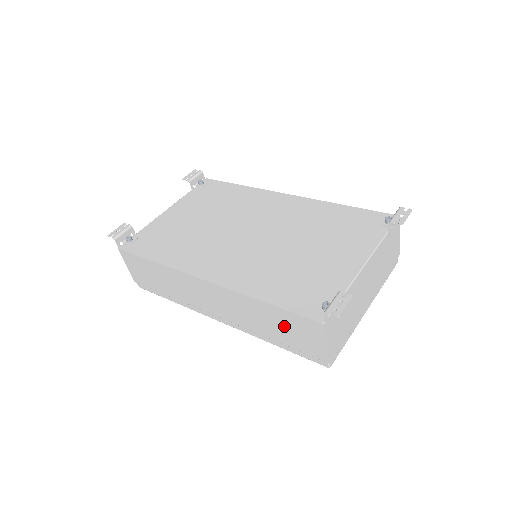
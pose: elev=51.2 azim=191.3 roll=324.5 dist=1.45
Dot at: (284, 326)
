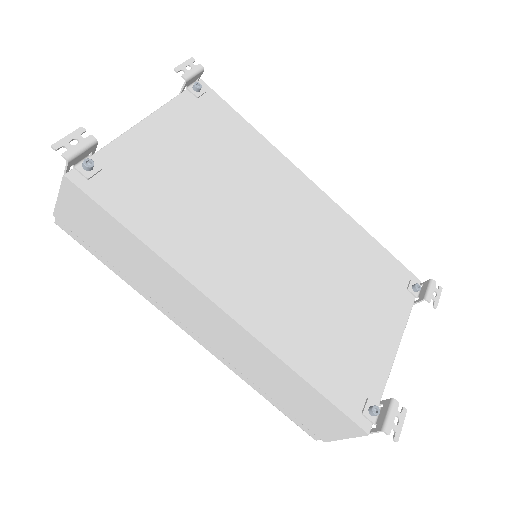
Dot at: (305, 403)
